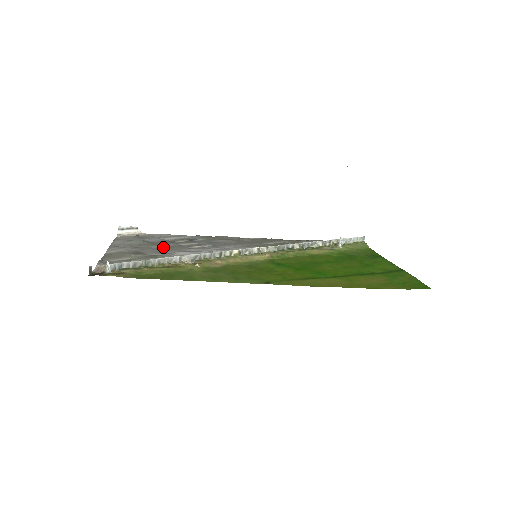
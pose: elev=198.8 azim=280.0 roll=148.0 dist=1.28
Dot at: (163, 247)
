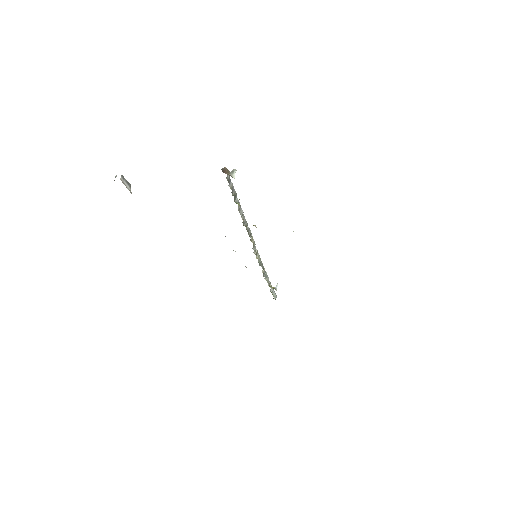
Dot at: occluded
